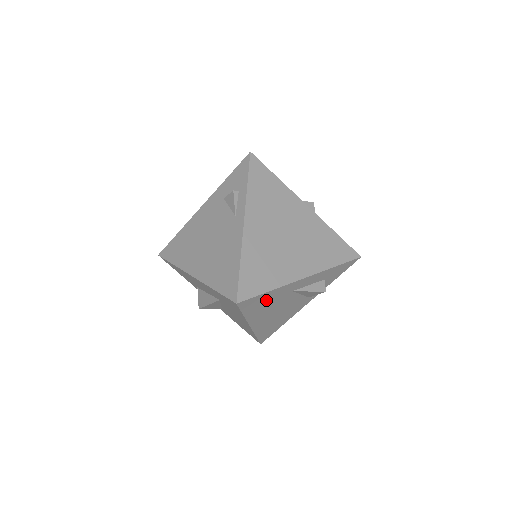
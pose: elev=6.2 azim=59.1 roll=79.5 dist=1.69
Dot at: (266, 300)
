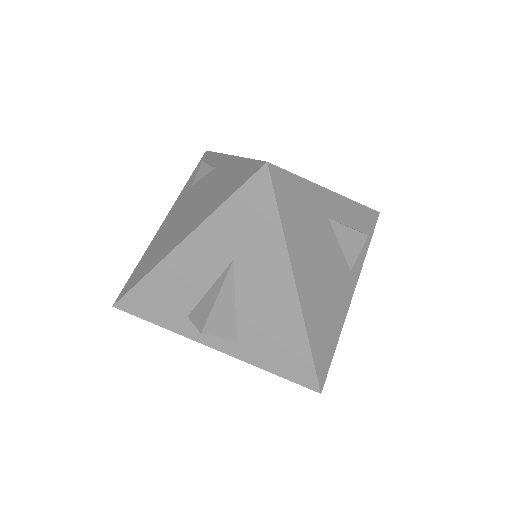
Dot at: (302, 206)
